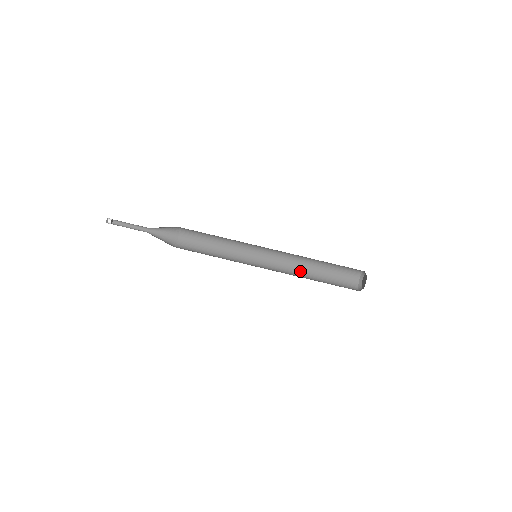
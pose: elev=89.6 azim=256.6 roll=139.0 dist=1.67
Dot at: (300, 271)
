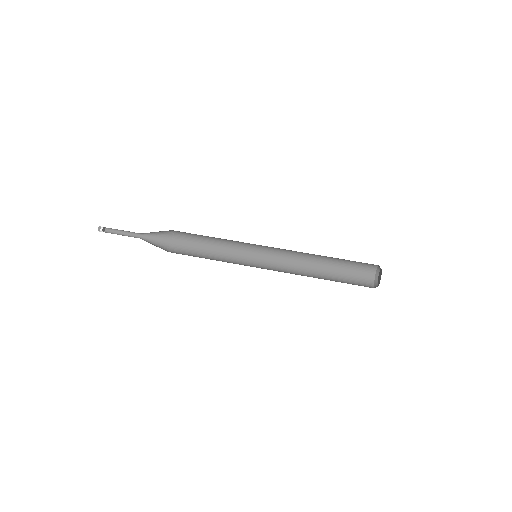
Dot at: occluded
